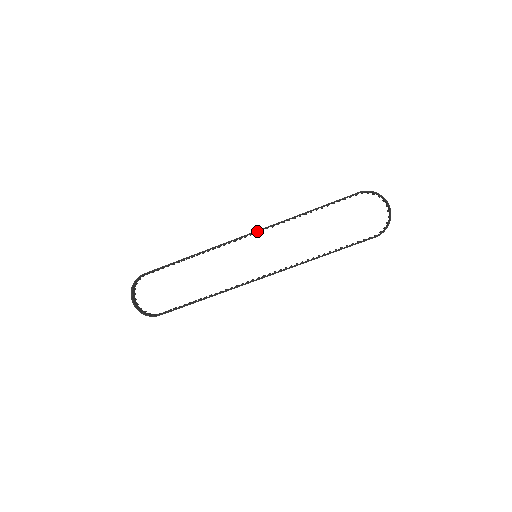
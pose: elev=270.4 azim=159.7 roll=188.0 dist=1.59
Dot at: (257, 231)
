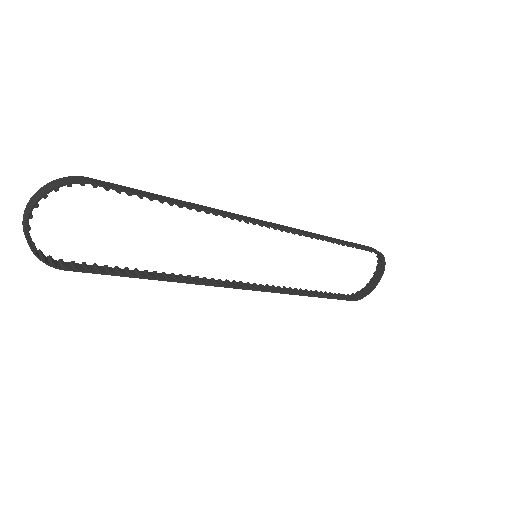
Dot at: (285, 229)
